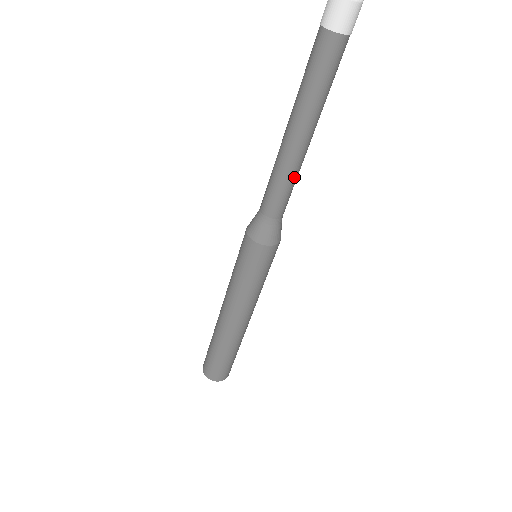
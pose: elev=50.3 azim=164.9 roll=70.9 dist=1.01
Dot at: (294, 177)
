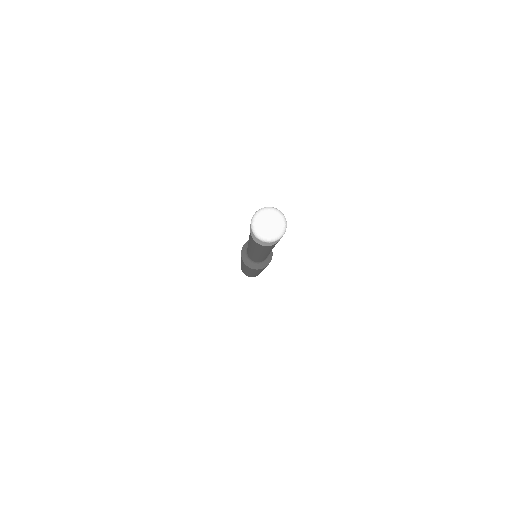
Dot at: occluded
